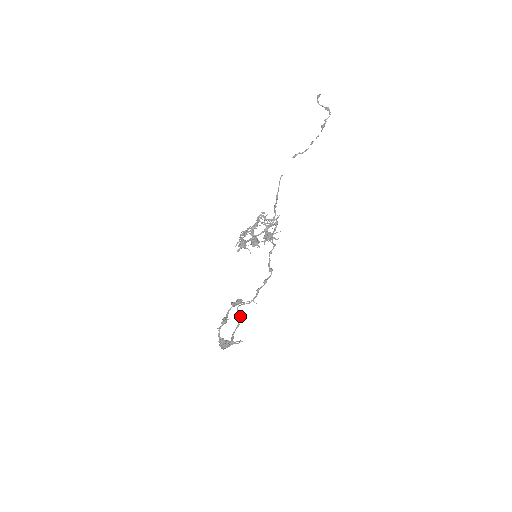
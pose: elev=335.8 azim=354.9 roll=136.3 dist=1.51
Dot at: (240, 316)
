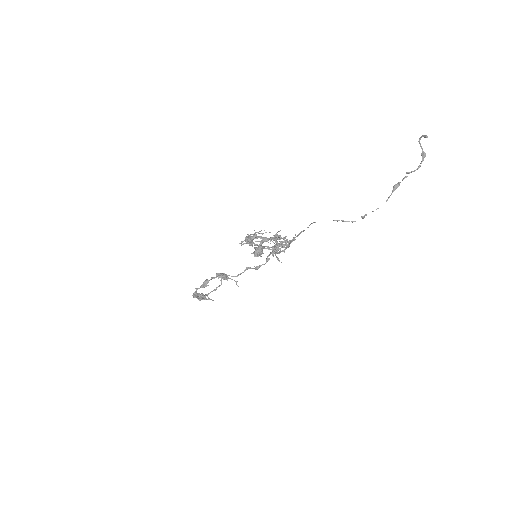
Dot at: (221, 282)
